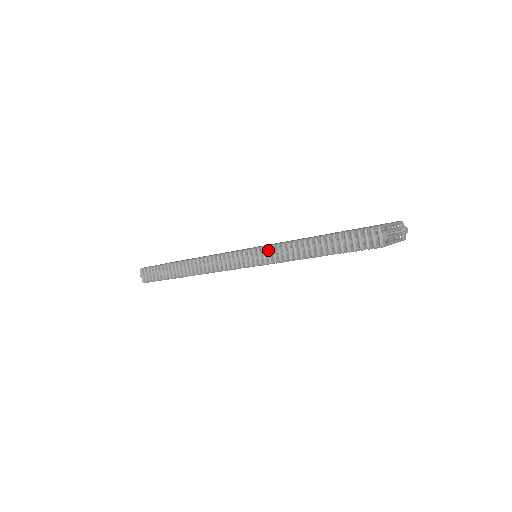
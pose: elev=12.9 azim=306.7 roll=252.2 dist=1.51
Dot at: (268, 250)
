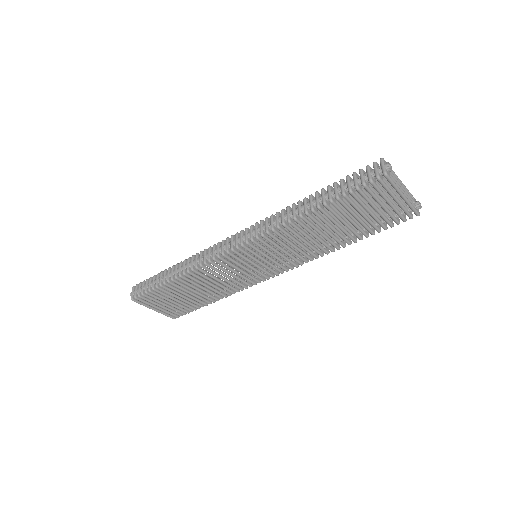
Dot at: (267, 220)
